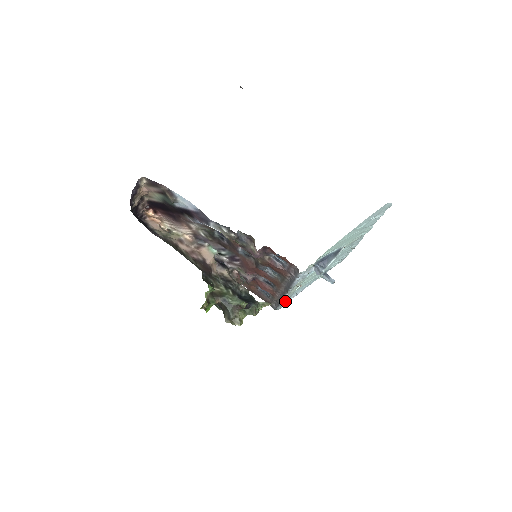
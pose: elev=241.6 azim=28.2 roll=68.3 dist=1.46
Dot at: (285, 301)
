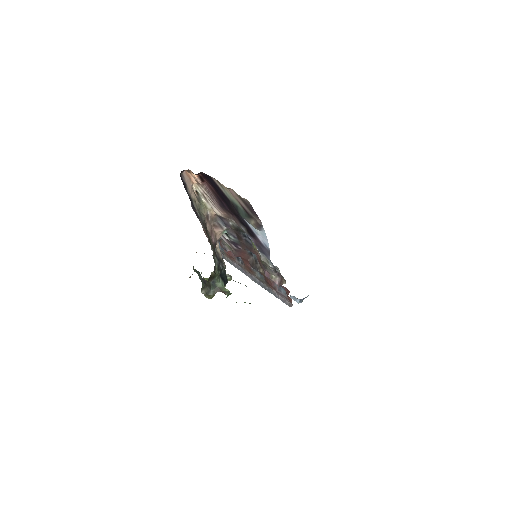
Dot at: occluded
